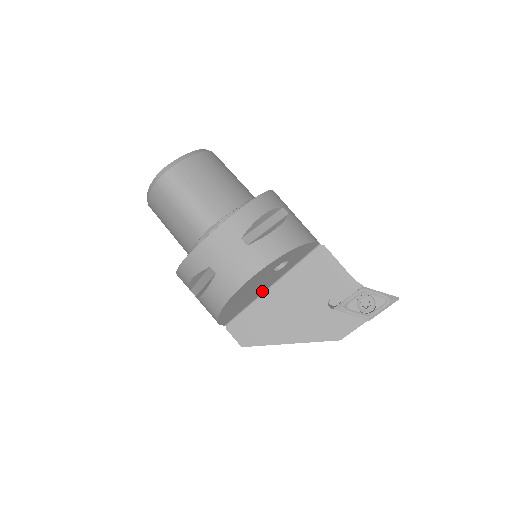
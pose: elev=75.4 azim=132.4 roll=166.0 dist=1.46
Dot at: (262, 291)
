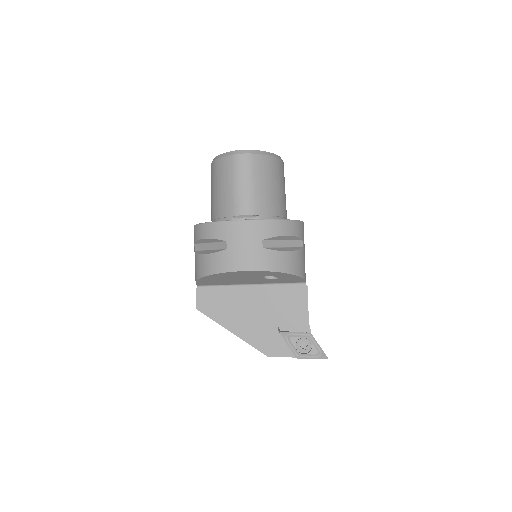
Dot at: (242, 283)
